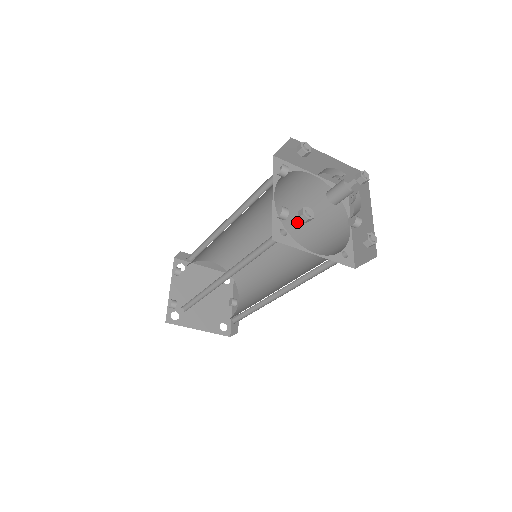
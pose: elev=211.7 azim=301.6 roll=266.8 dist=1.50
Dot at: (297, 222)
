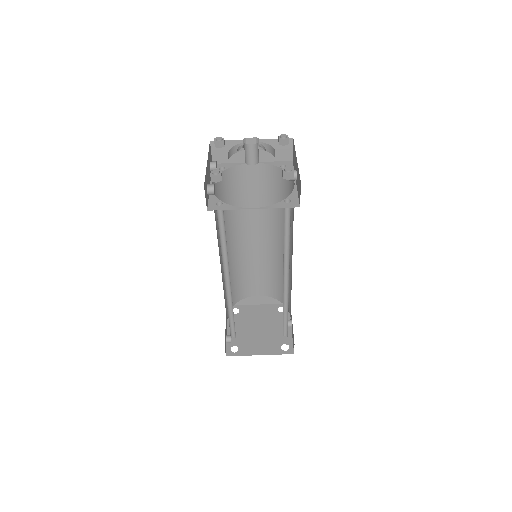
Dot at: (278, 213)
